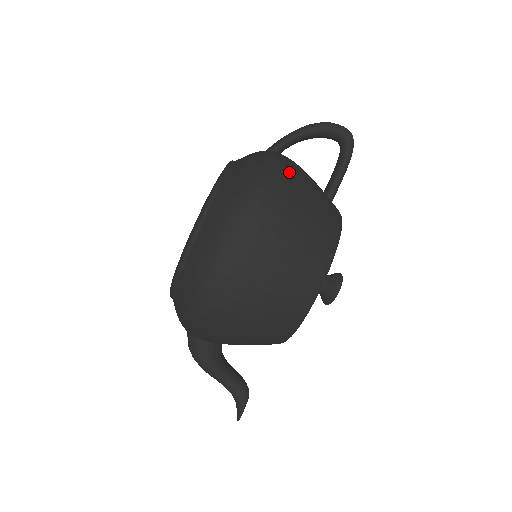
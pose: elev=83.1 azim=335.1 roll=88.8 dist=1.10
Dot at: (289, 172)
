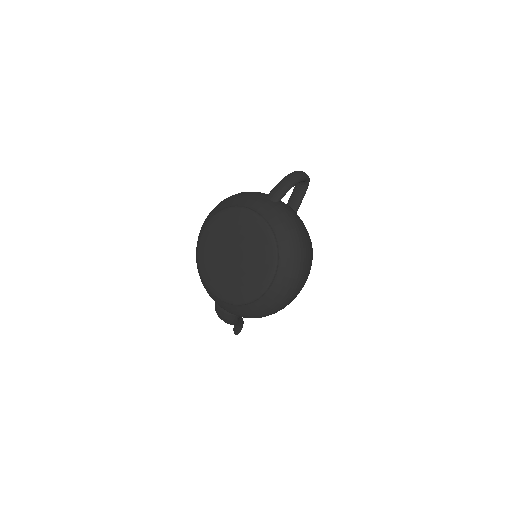
Dot at: (303, 225)
